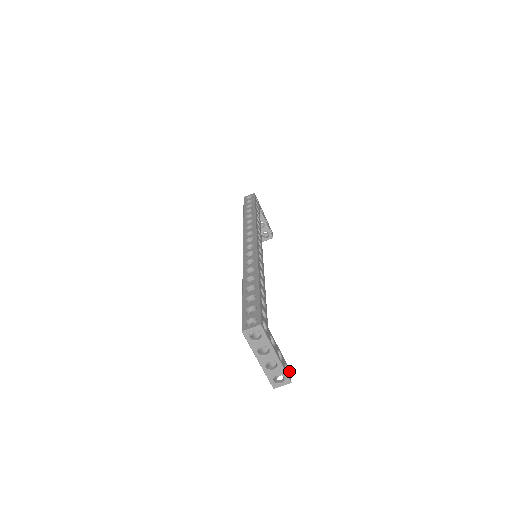
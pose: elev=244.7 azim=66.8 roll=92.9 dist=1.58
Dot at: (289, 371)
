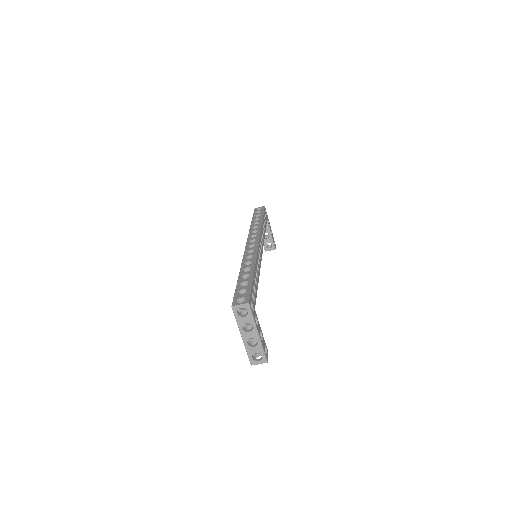
Dot at: (267, 353)
